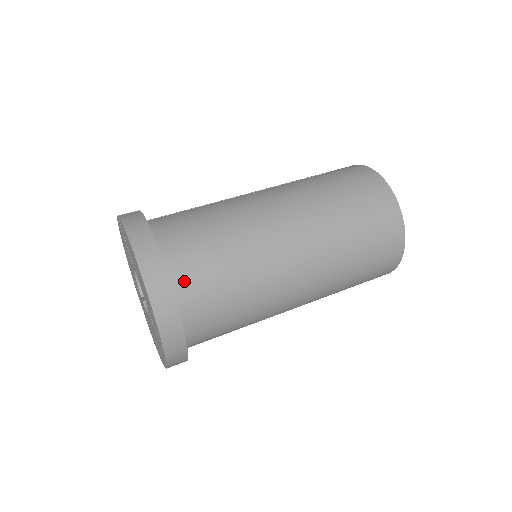
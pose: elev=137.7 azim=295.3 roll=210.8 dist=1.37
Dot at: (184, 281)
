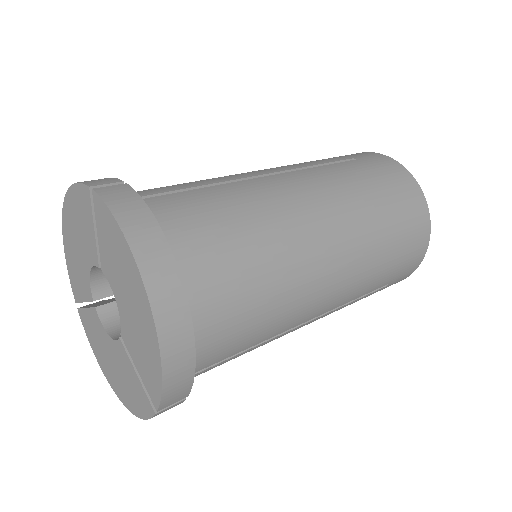
Dot at: (202, 316)
